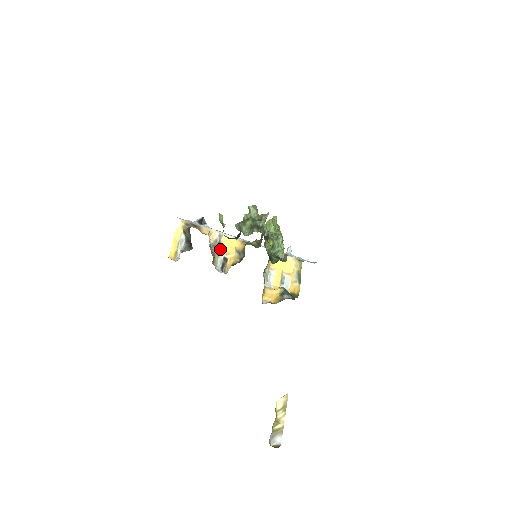
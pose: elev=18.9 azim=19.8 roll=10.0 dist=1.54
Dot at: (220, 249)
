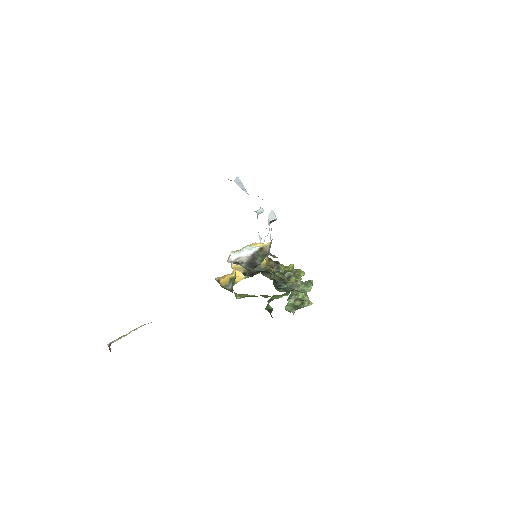
Dot at: occluded
